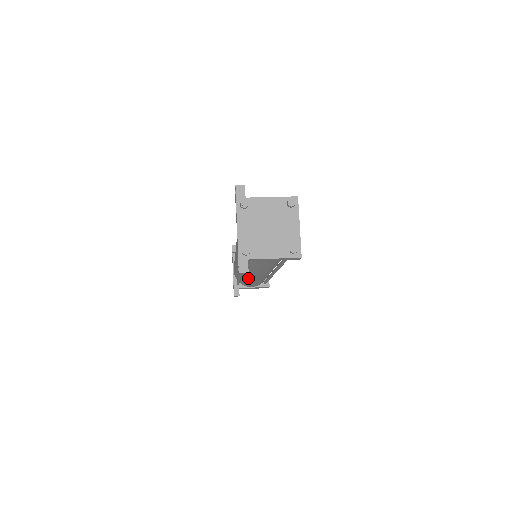
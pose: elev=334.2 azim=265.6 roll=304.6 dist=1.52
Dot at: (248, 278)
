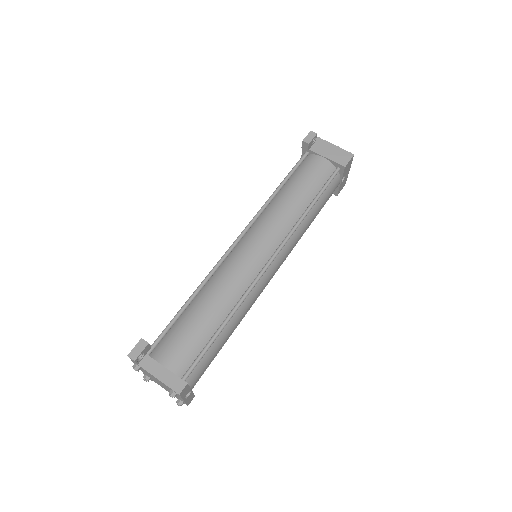
Dot at: occluded
